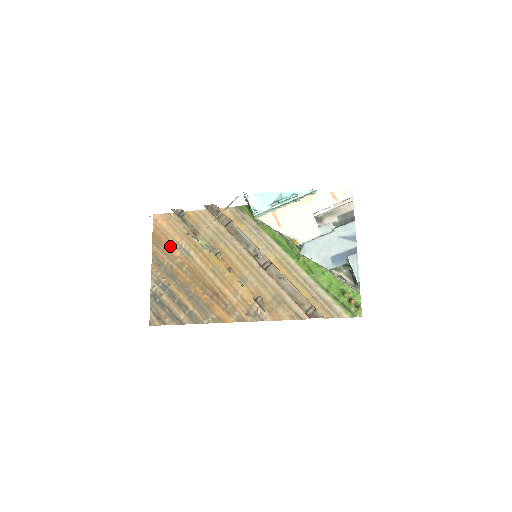
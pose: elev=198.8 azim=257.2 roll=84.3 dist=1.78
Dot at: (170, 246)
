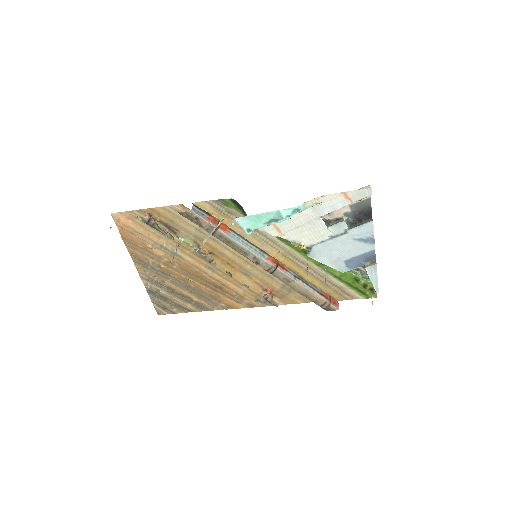
Dot at: (148, 246)
